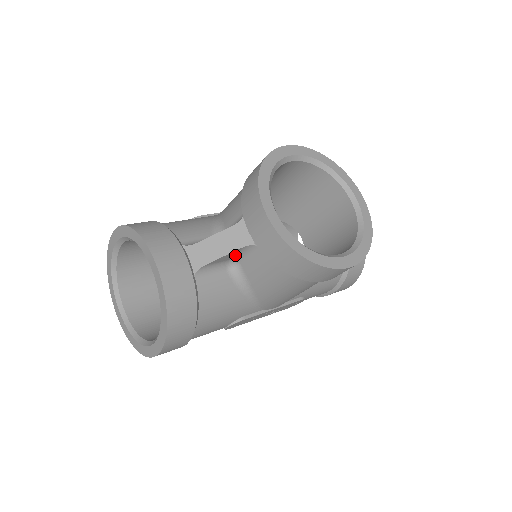
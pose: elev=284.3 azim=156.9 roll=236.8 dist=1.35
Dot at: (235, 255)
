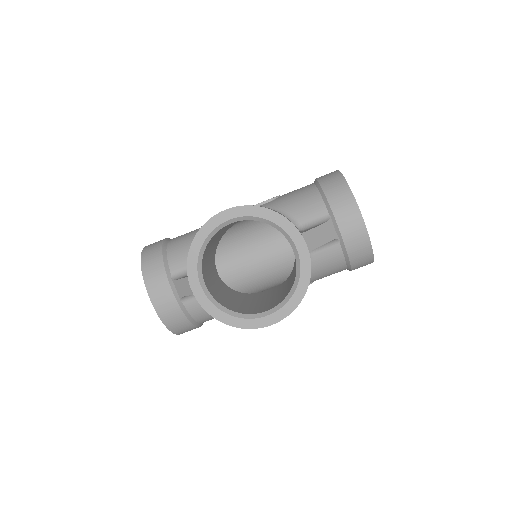
Dot at: occluded
